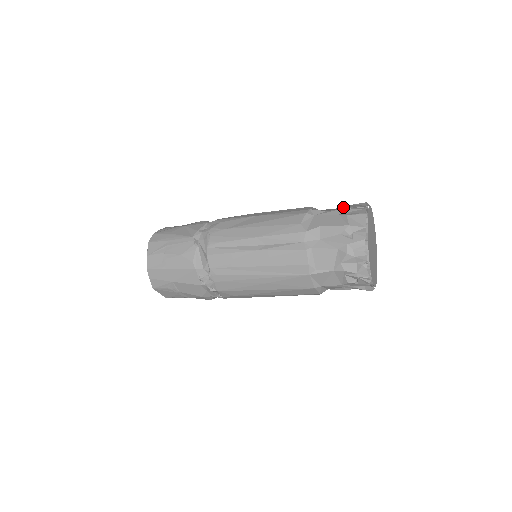
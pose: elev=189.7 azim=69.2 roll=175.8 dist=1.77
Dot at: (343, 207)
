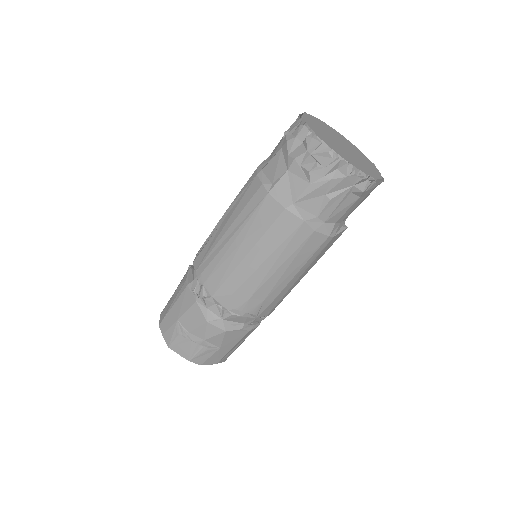
Dot at: occluded
